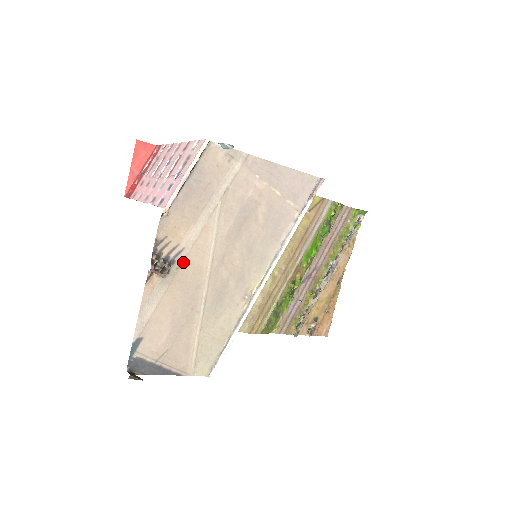
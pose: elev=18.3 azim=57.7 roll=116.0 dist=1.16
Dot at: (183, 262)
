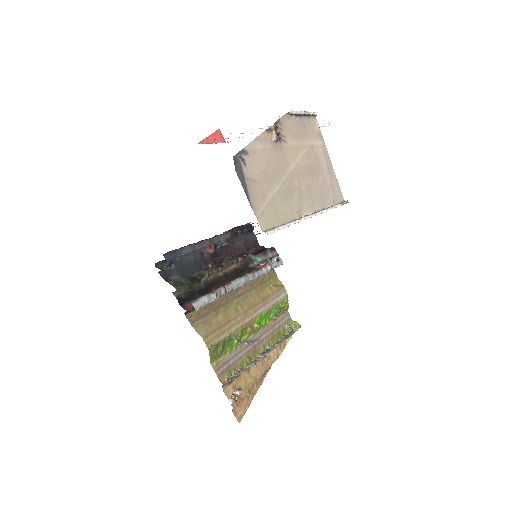
Dot at: (283, 148)
